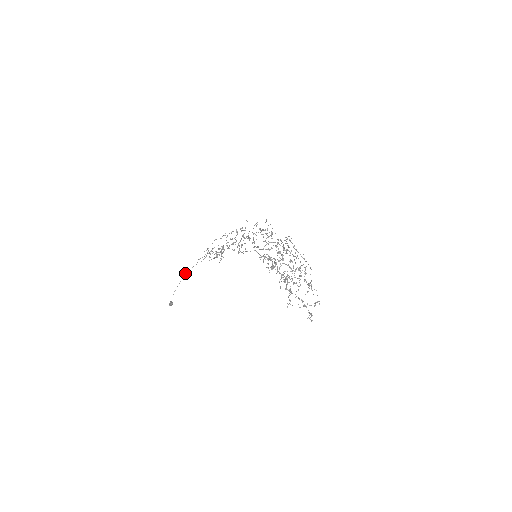
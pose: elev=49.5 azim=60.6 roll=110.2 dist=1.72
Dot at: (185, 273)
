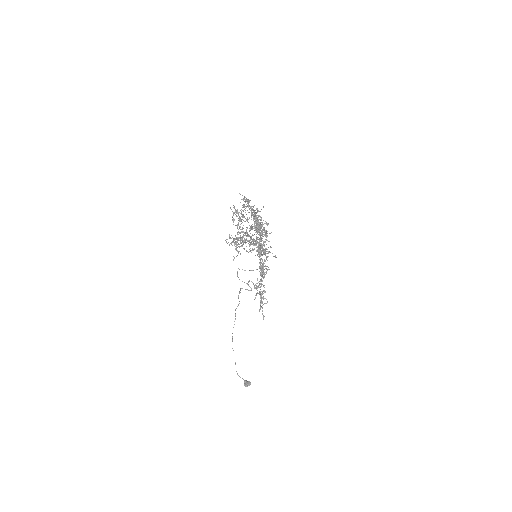
Dot at: (232, 333)
